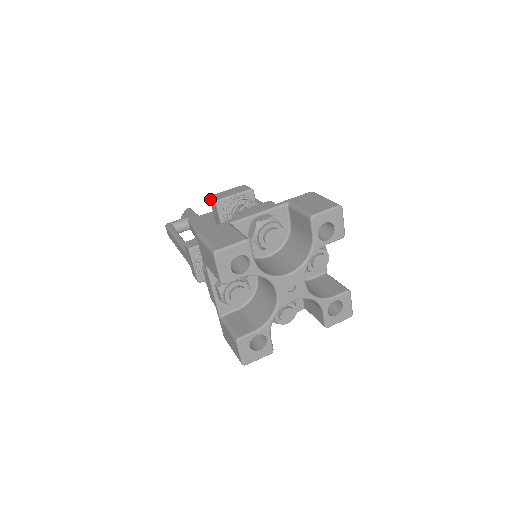
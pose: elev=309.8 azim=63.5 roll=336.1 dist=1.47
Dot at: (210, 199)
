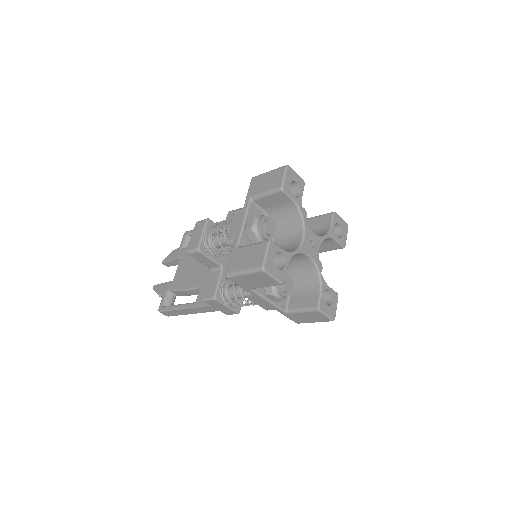
Dot at: (189, 254)
